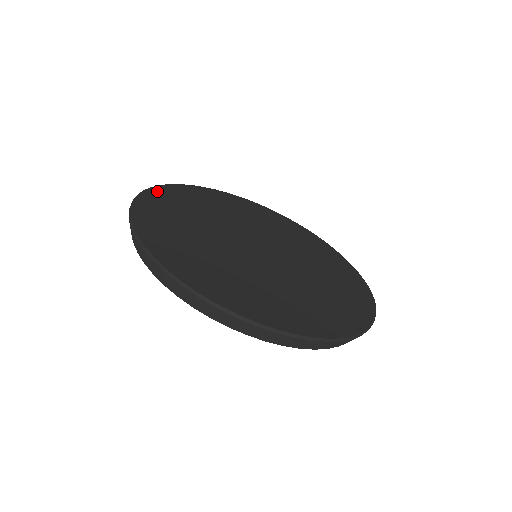
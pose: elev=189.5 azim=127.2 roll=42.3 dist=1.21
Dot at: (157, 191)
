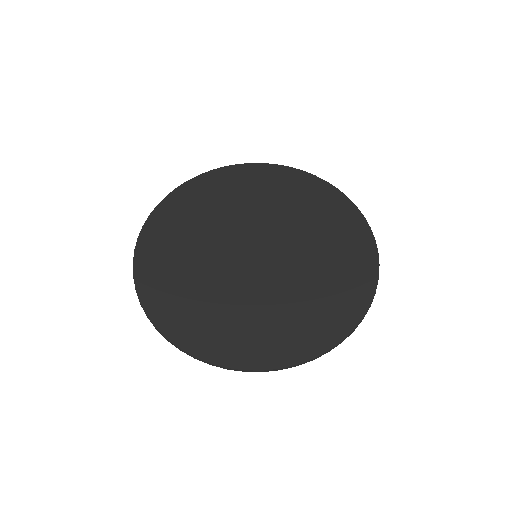
Dot at: (190, 186)
